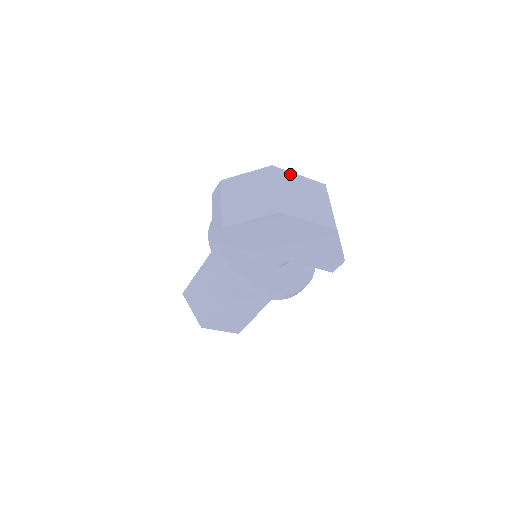
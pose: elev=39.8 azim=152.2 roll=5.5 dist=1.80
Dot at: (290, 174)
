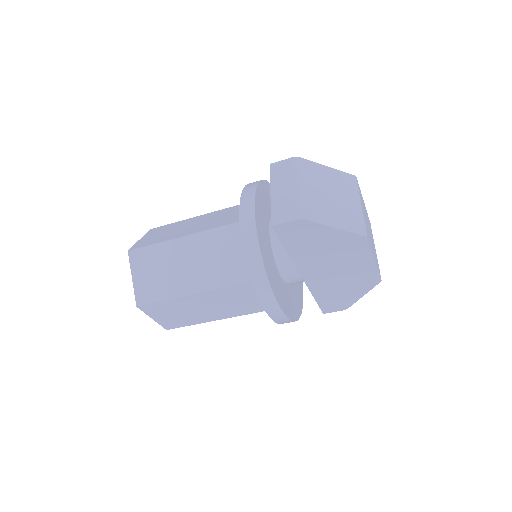
Dot at: occluded
